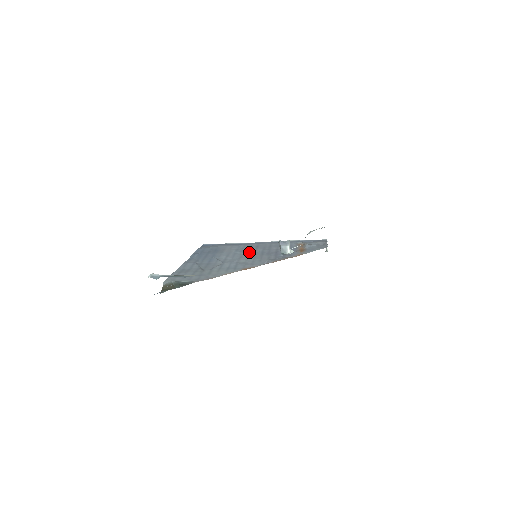
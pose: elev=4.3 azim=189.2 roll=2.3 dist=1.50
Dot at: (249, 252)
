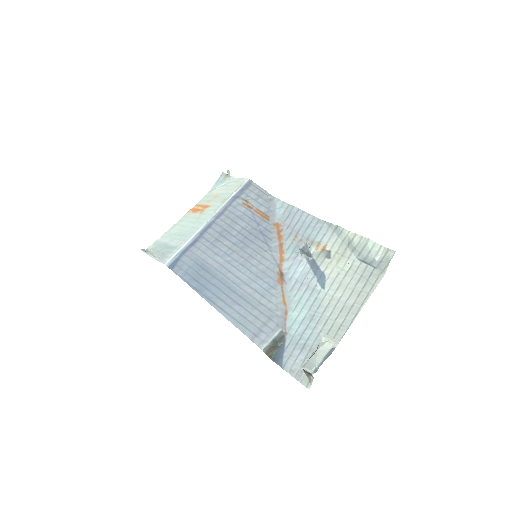
Dot at: (234, 251)
